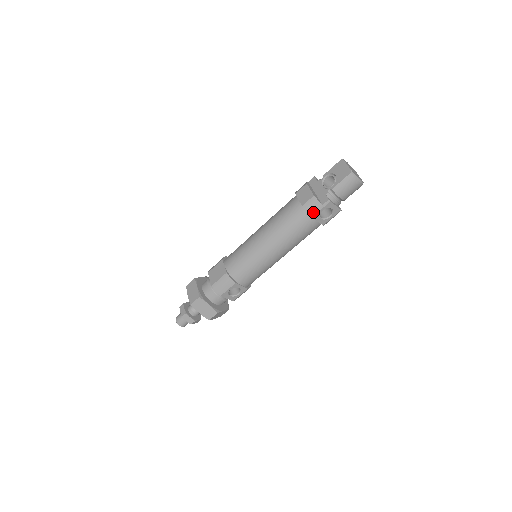
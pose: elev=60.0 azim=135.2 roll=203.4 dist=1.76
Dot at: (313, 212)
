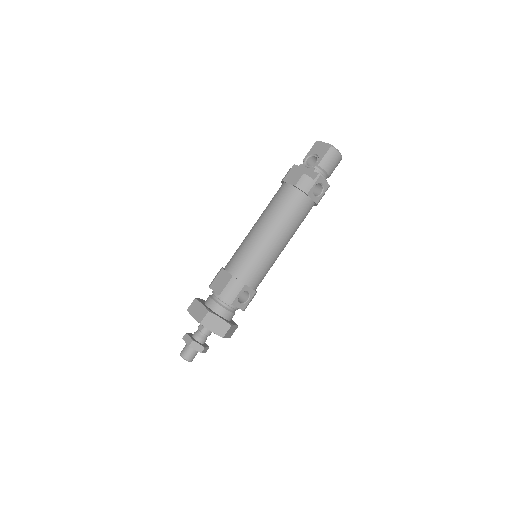
Dot at: (307, 189)
